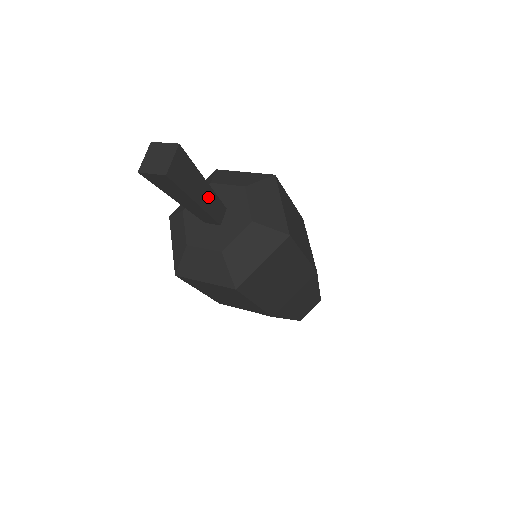
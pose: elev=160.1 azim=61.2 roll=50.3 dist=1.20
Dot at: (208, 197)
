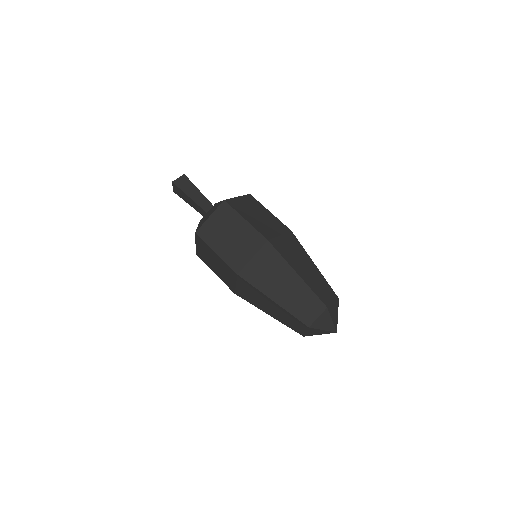
Dot at: (202, 200)
